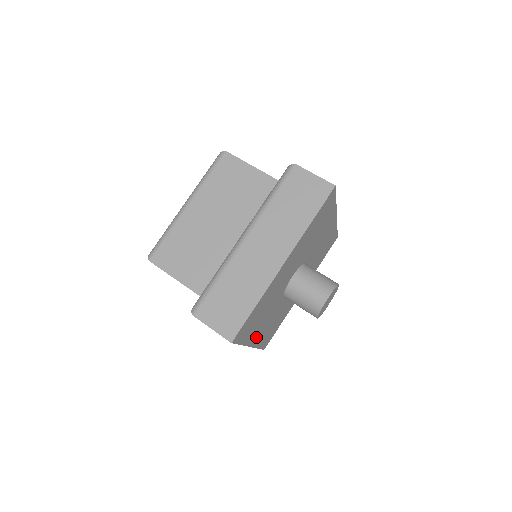
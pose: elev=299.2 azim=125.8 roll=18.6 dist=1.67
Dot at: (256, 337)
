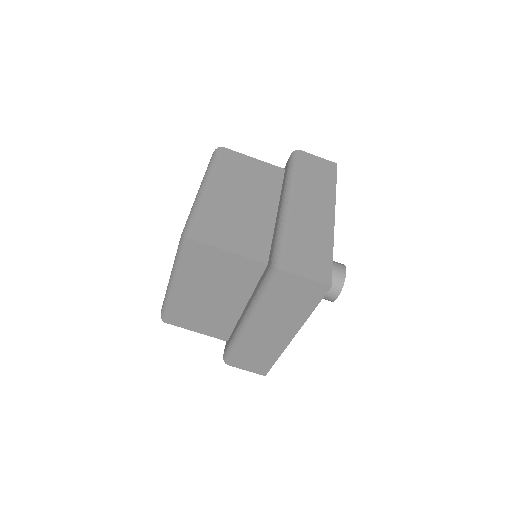
Dot at: occluded
